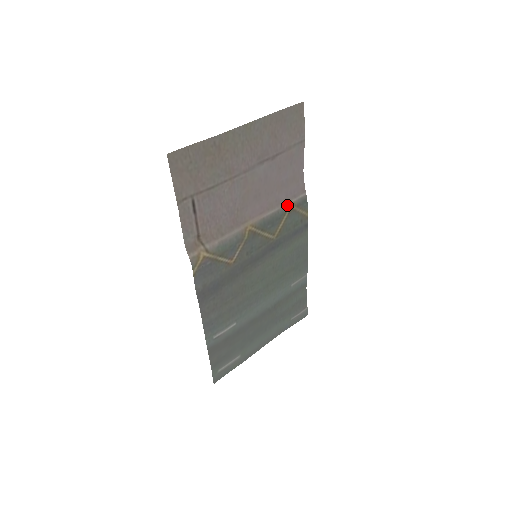
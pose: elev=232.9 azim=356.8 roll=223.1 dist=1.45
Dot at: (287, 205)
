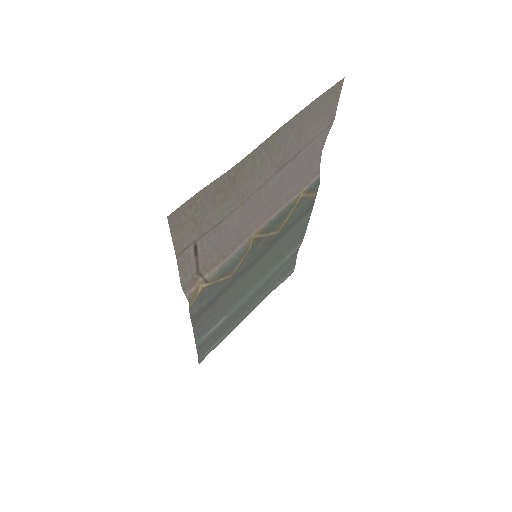
Dot at: (298, 196)
